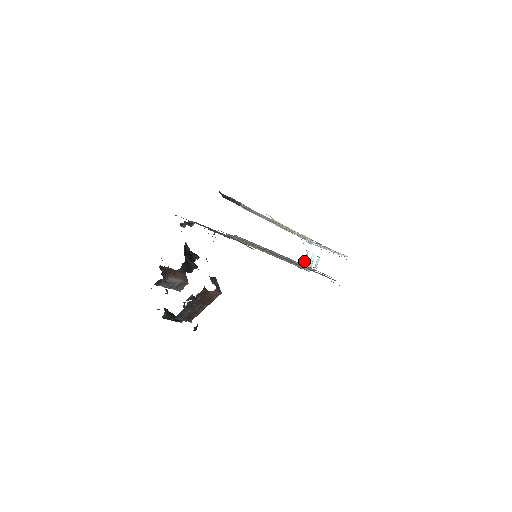
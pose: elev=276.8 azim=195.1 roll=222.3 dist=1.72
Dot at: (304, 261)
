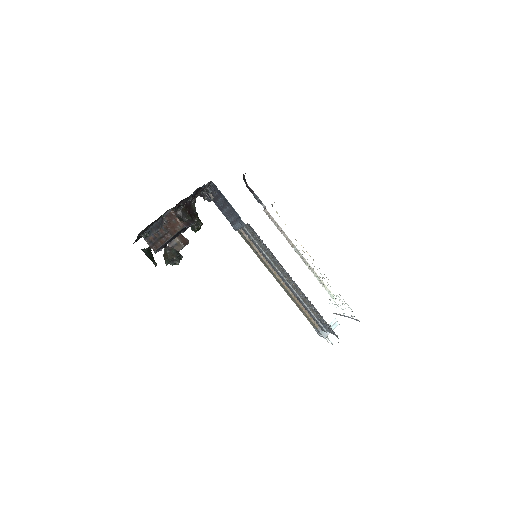
Dot at: occluded
